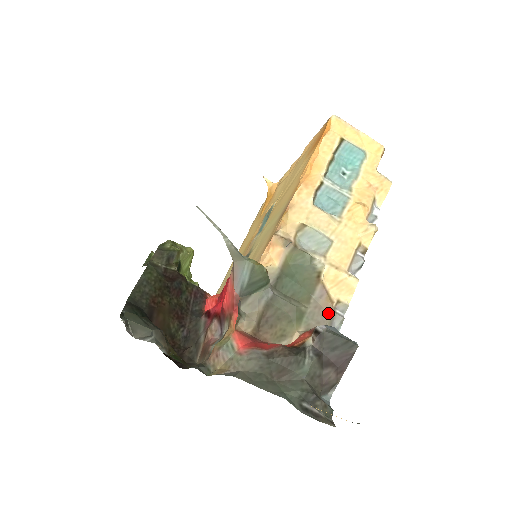
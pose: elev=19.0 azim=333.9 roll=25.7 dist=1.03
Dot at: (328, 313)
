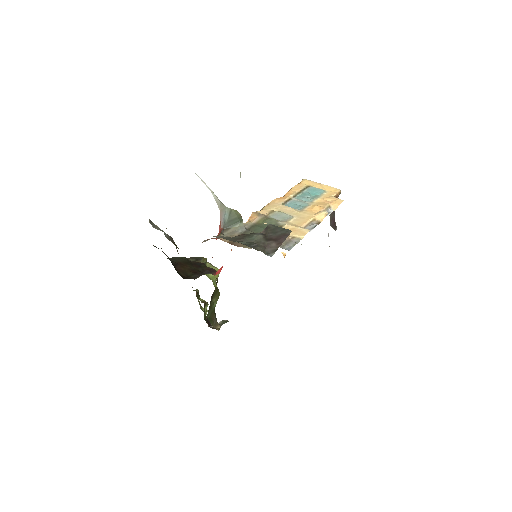
Dot at: occluded
